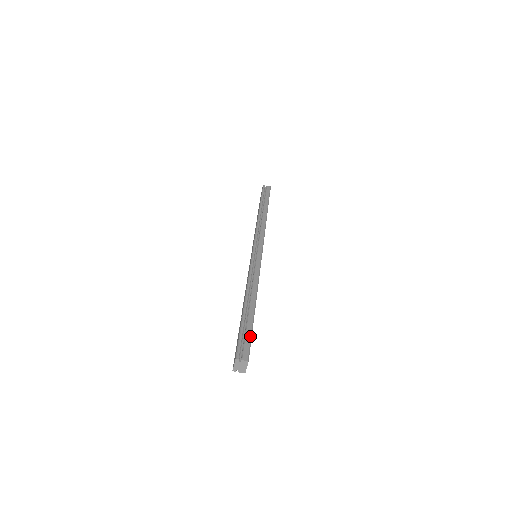
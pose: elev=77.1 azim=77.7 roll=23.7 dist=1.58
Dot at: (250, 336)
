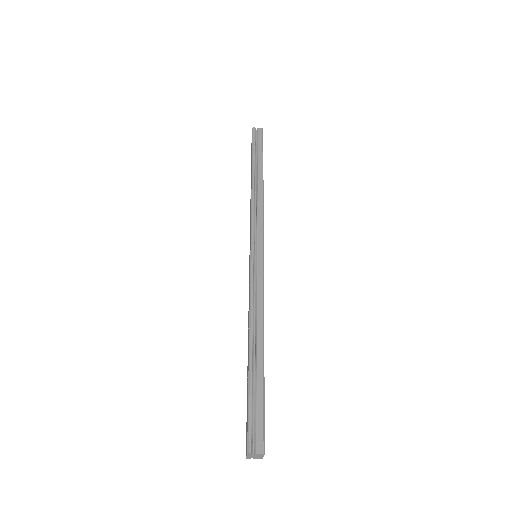
Dot at: (262, 408)
